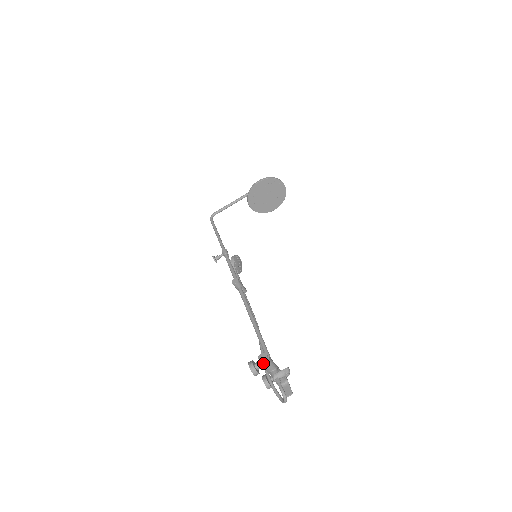
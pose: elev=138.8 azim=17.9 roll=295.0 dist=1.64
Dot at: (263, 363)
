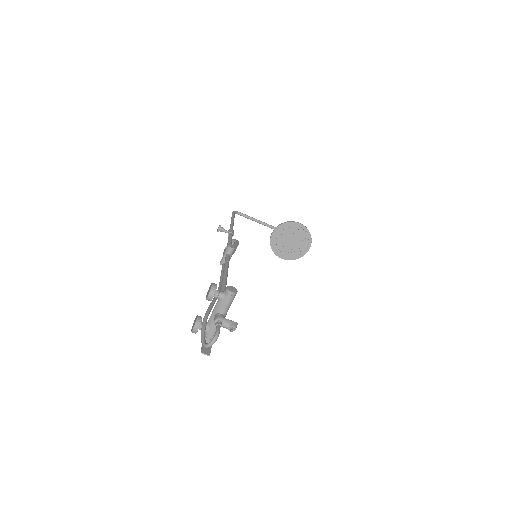
Dot at: (227, 294)
